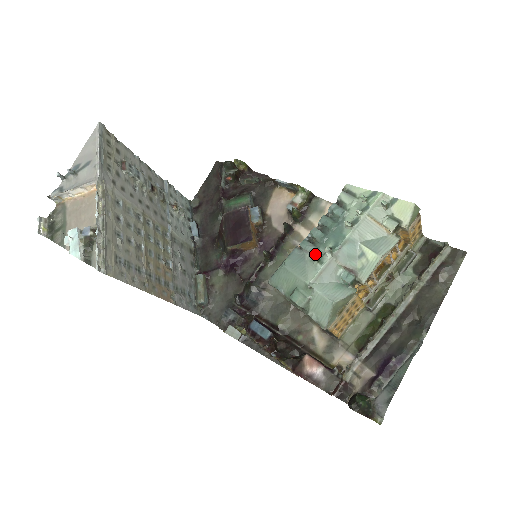
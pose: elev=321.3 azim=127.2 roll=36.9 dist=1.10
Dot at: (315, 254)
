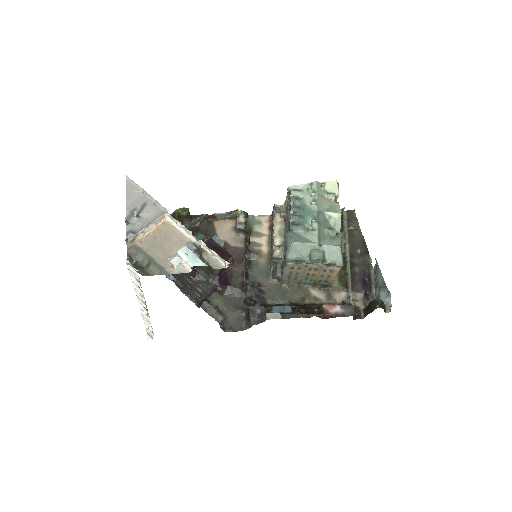
Dot at: (304, 229)
